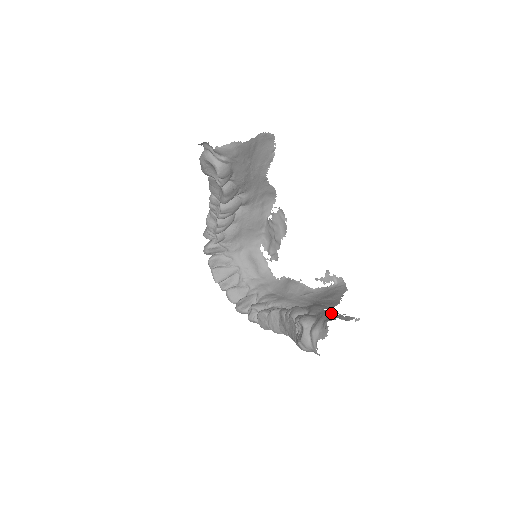
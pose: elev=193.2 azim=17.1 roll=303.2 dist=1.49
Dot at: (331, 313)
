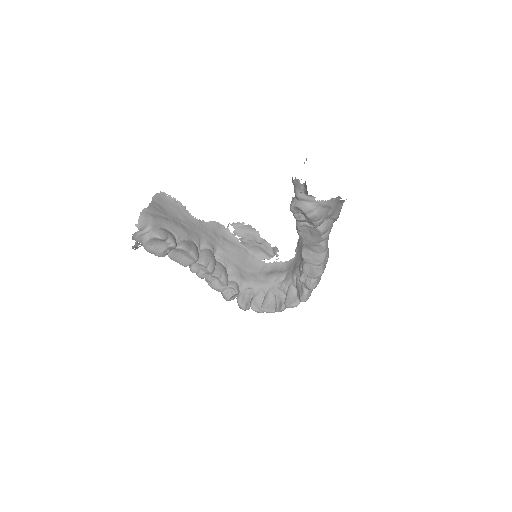
Dot at: occluded
